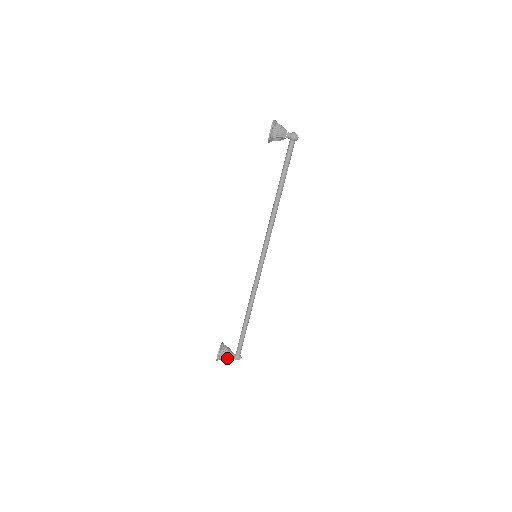
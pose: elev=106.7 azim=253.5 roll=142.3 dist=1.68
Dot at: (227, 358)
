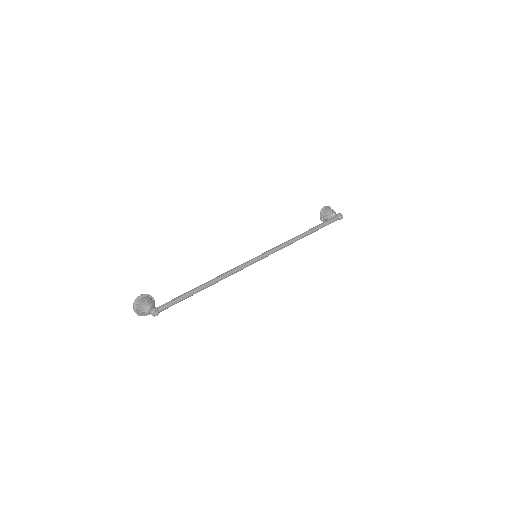
Dot at: (145, 305)
